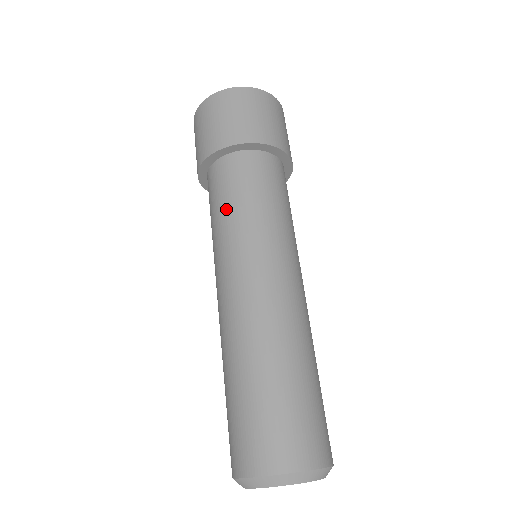
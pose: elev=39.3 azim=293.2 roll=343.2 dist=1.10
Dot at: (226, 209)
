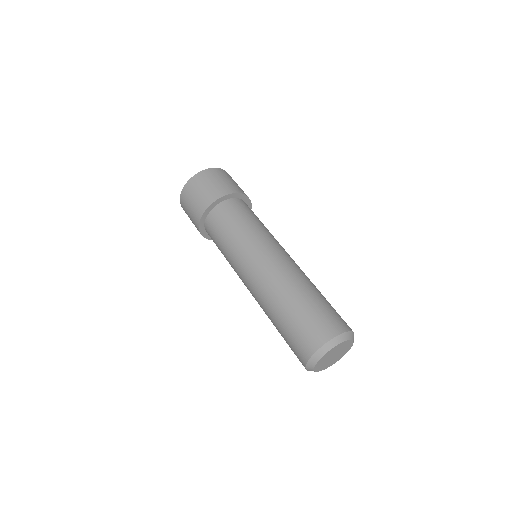
Dot at: (230, 234)
